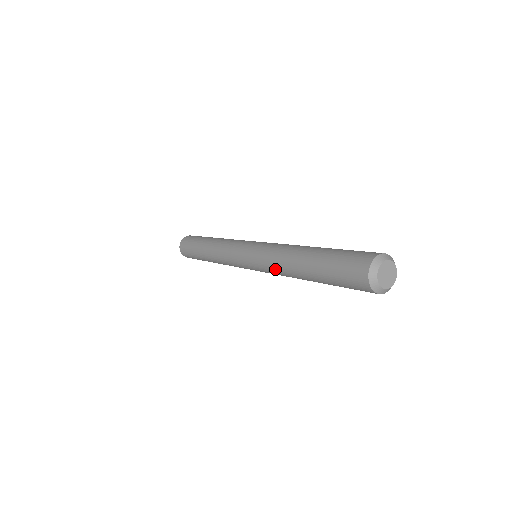
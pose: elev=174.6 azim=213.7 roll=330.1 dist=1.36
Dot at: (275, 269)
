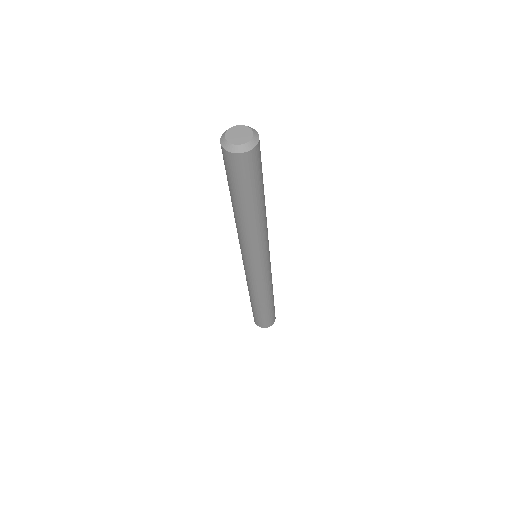
Dot at: occluded
